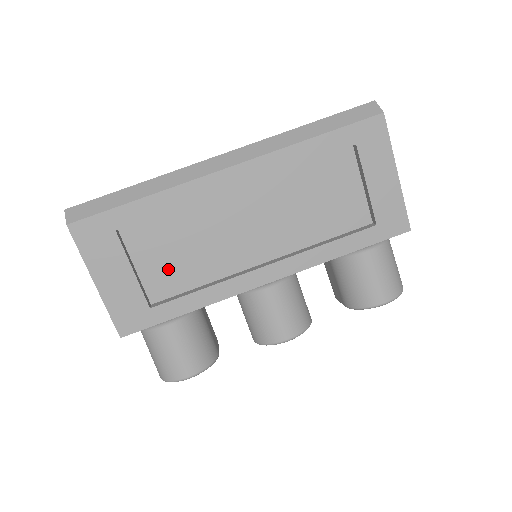
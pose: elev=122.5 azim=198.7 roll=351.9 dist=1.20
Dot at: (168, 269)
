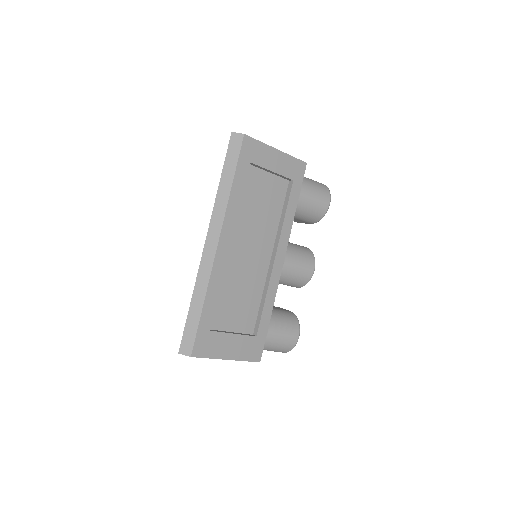
Dot at: (242, 313)
